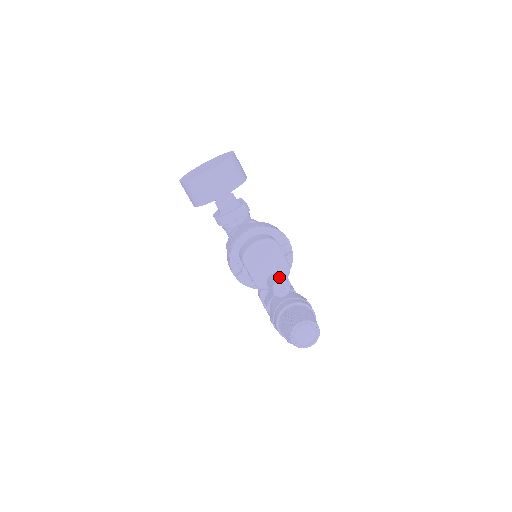
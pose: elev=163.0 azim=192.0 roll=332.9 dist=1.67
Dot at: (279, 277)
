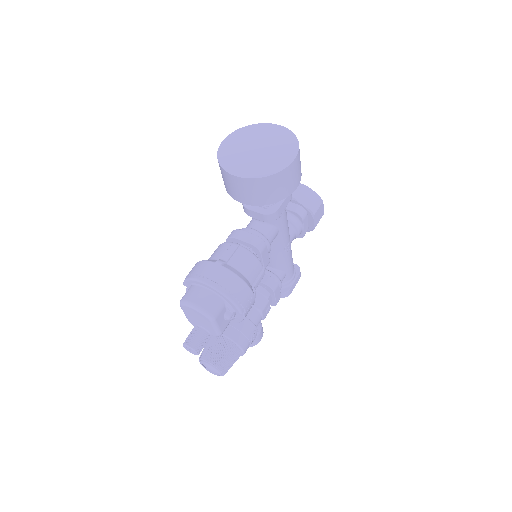
Dot at: (196, 341)
